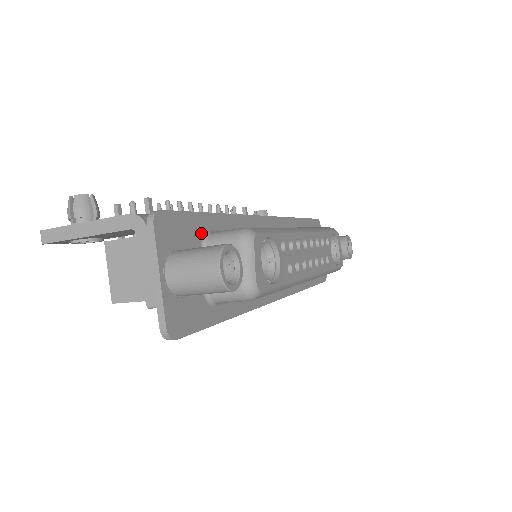
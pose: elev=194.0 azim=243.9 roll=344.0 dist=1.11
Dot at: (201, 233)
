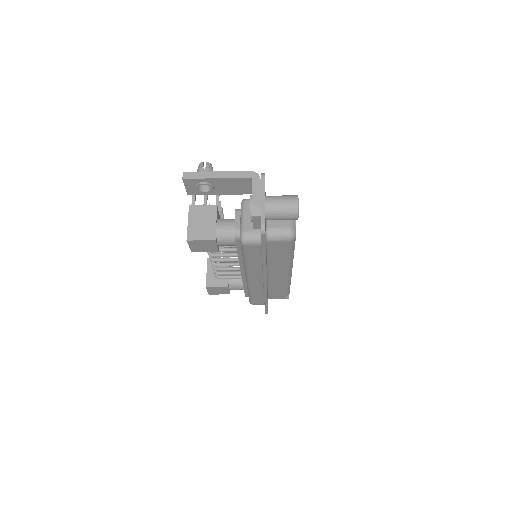
Dot at: occluded
